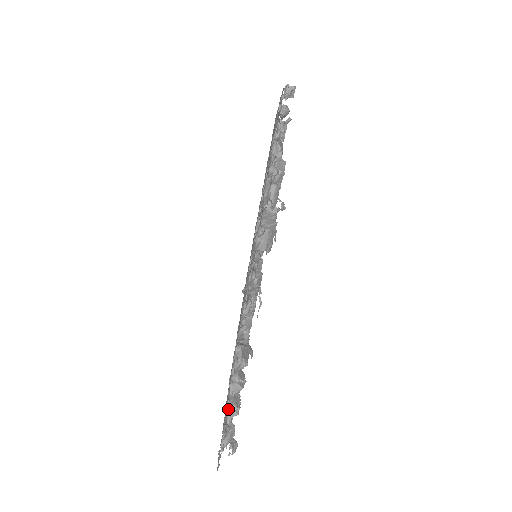
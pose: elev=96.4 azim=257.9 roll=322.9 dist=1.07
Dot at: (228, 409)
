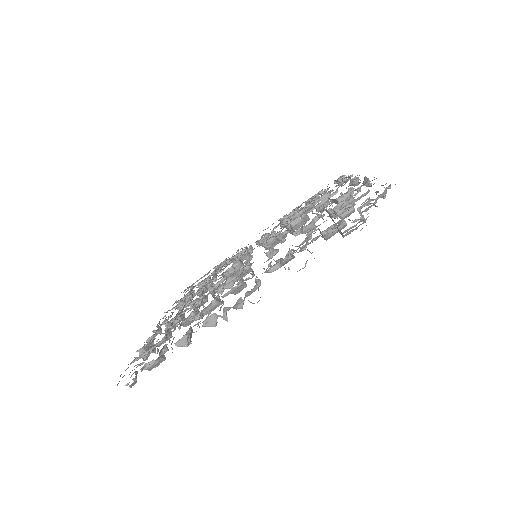
Dot at: (185, 336)
